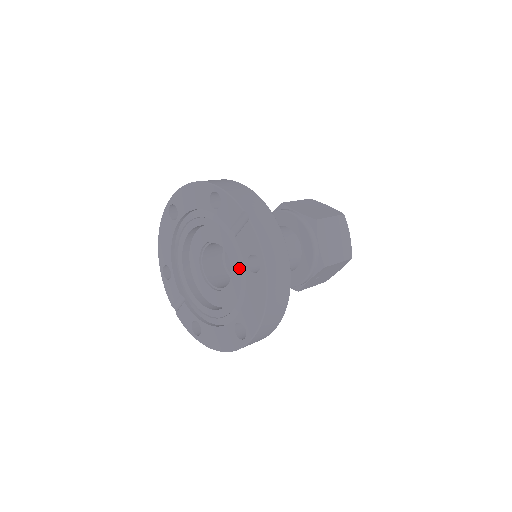
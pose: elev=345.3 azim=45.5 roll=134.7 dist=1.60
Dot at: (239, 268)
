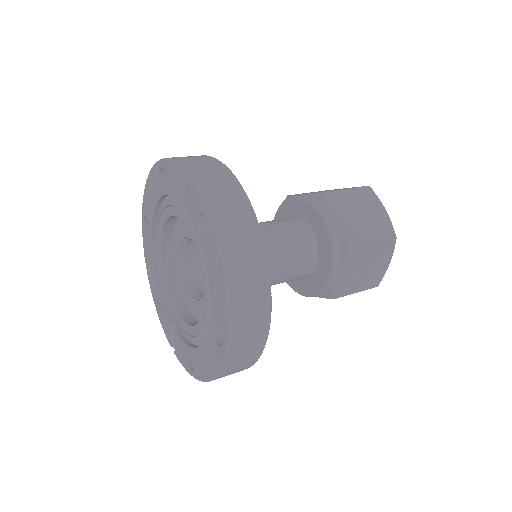
Dot at: (198, 246)
